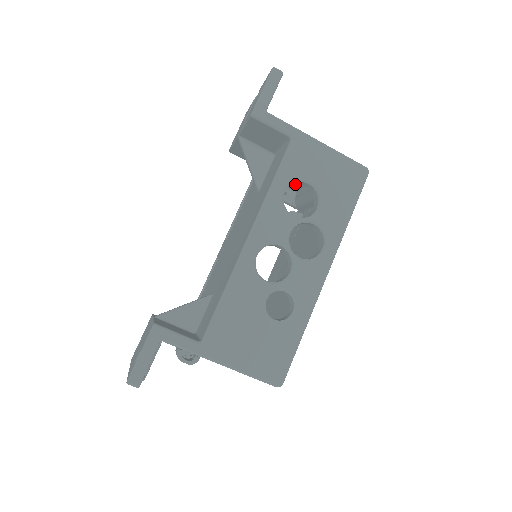
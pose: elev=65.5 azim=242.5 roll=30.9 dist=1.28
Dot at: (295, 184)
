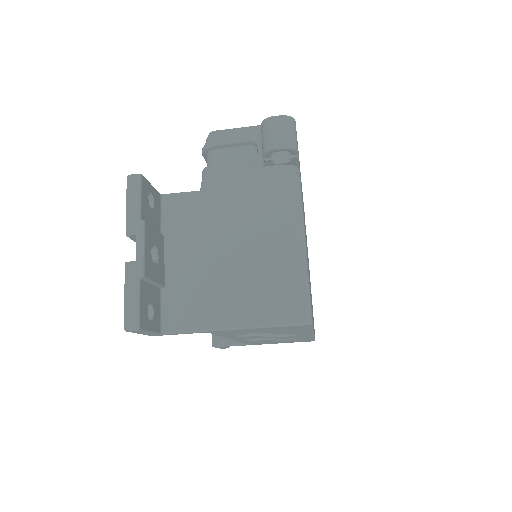
Dot at: occluded
